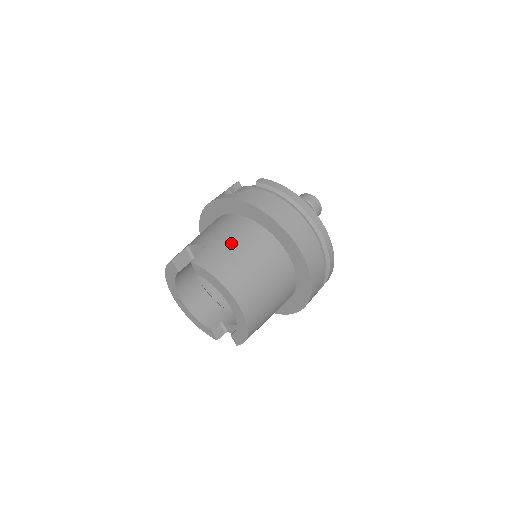
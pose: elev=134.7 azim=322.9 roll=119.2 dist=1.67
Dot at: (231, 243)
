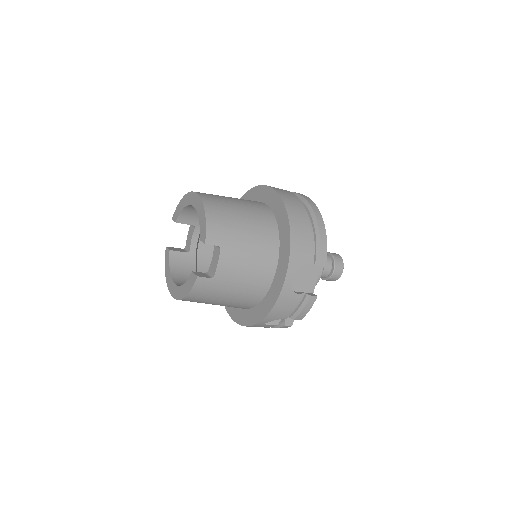
Dot at: occluded
